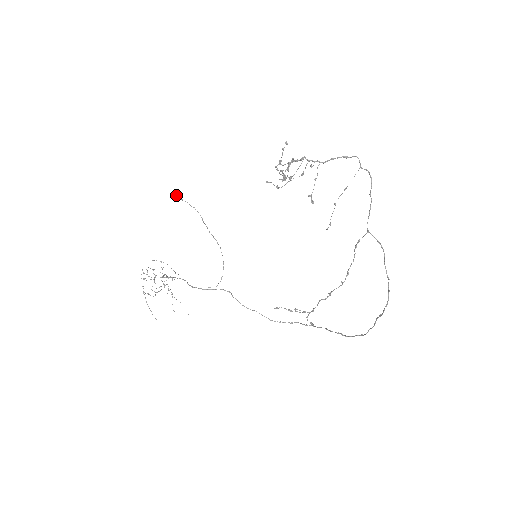
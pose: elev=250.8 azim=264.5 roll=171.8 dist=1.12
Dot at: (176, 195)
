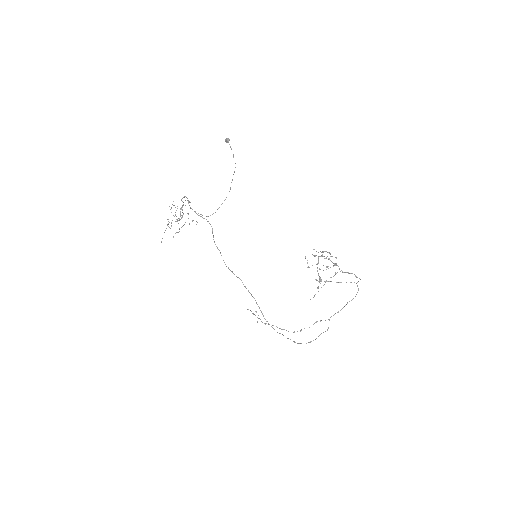
Dot at: (229, 139)
